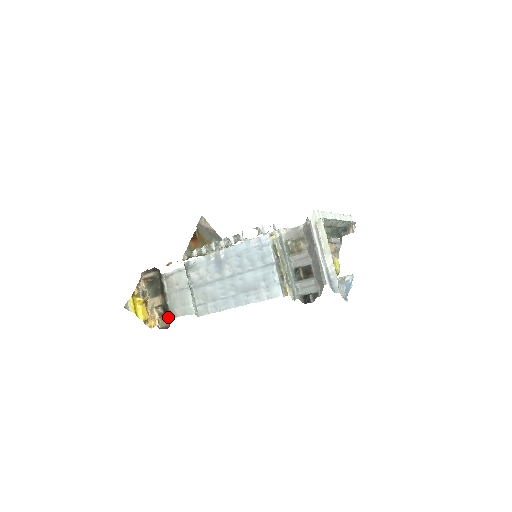
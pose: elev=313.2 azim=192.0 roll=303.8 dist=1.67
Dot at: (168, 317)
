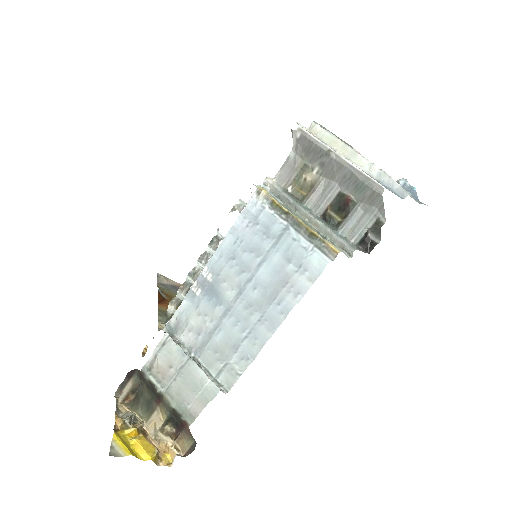
Dot at: (185, 428)
